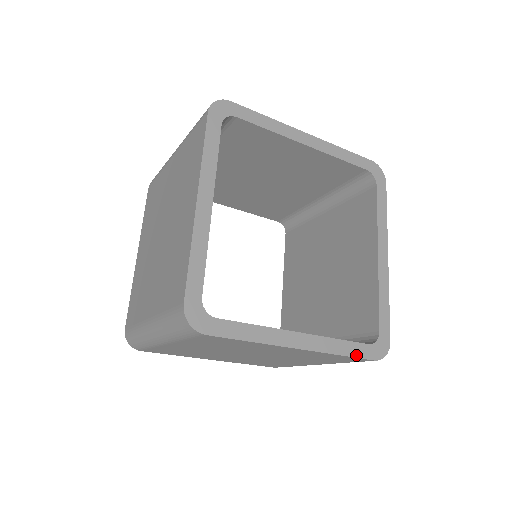
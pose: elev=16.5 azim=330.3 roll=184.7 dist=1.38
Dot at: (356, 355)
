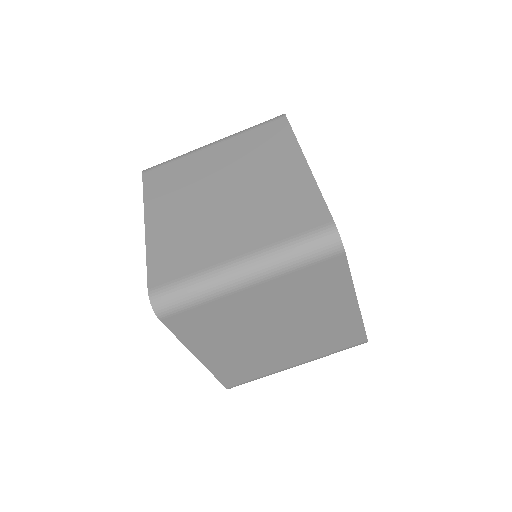
Dot at: (327, 206)
